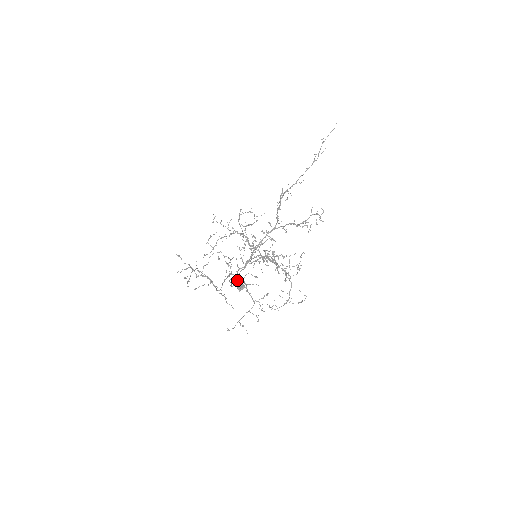
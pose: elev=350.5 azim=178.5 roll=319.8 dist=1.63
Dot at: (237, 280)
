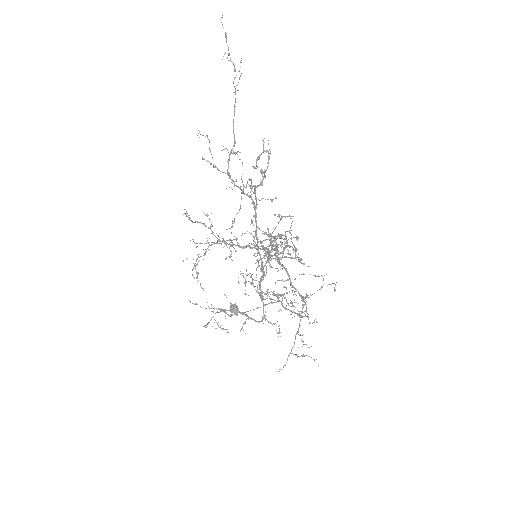
Dot at: occluded
